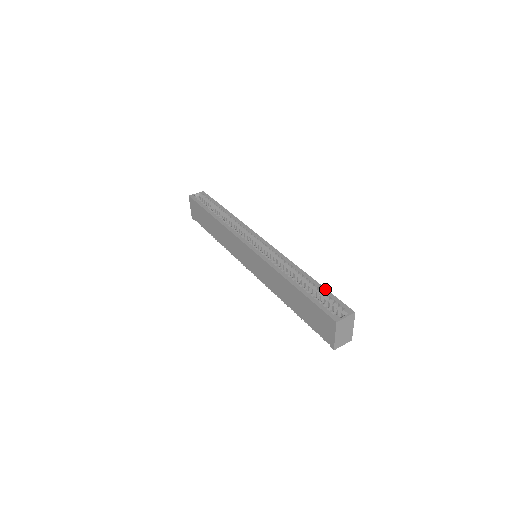
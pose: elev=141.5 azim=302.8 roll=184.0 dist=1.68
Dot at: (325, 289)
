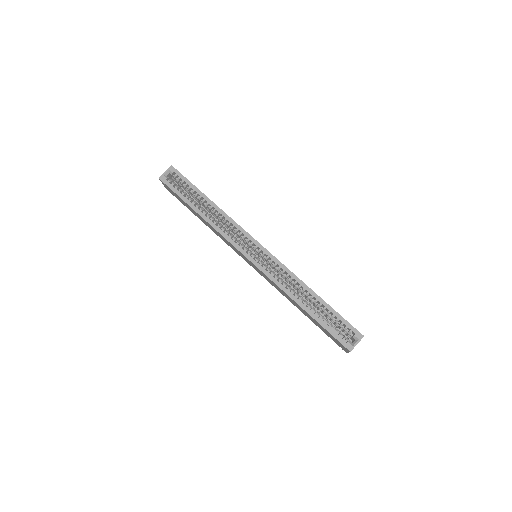
Dot at: (334, 311)
